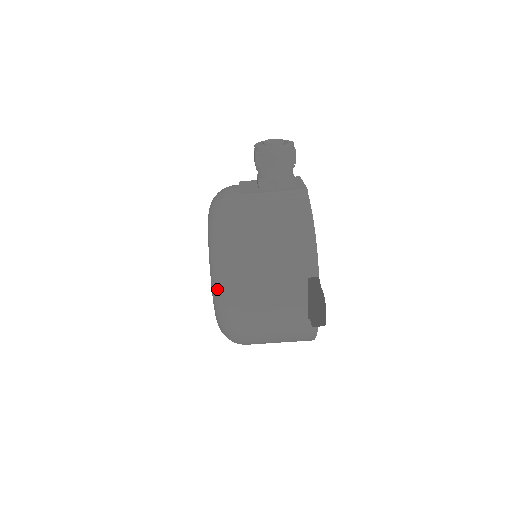
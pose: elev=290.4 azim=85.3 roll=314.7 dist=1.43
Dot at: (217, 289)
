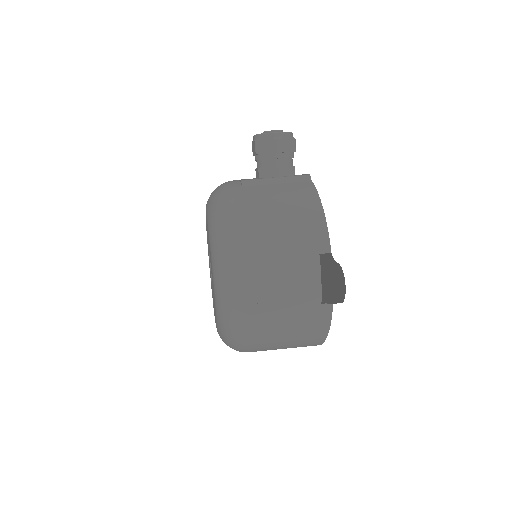
Dot at: (221, 272)
